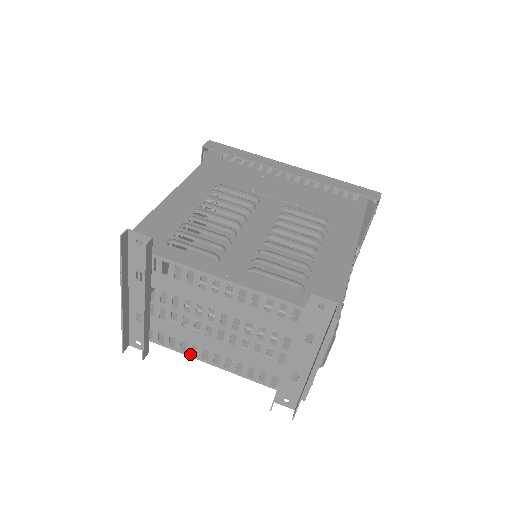
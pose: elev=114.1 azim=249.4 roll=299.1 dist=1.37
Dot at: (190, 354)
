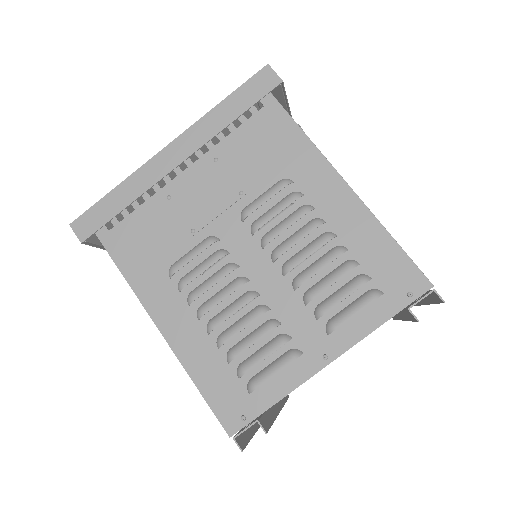
Dot at: occluded
